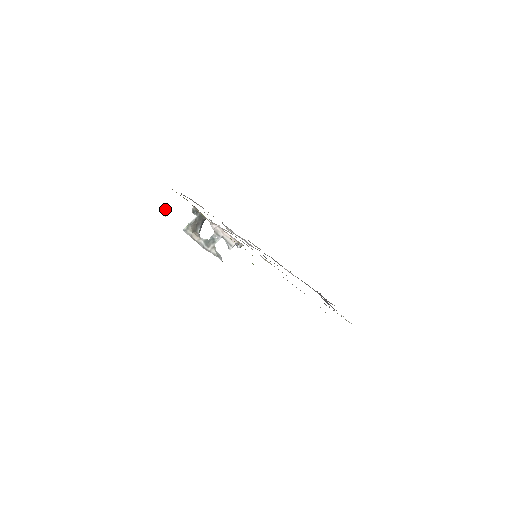
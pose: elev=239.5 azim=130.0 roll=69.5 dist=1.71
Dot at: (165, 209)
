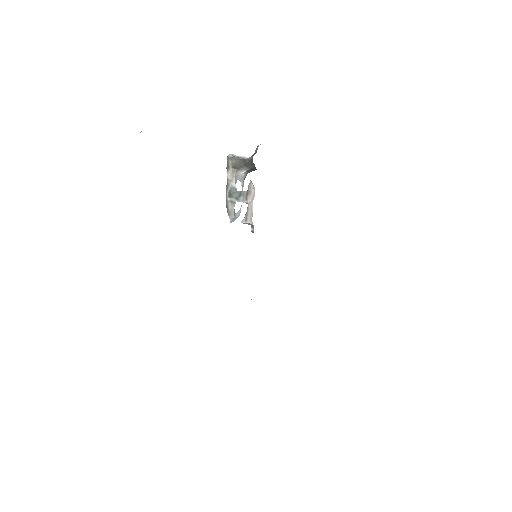
Dot at: occluded
